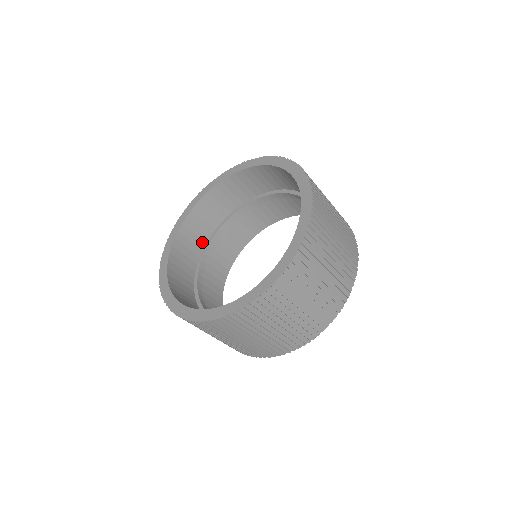
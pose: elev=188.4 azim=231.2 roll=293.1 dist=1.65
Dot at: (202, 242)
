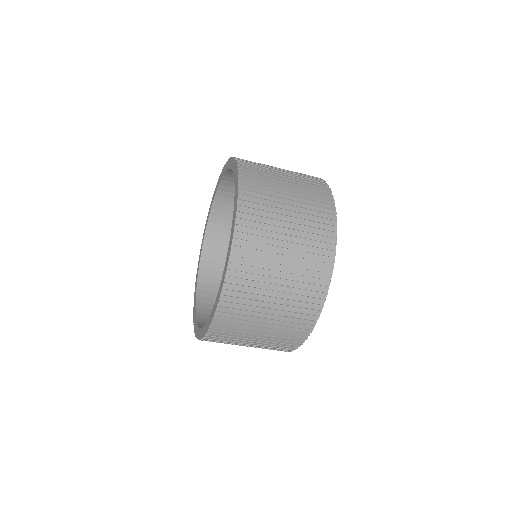
Dot at: occluded
